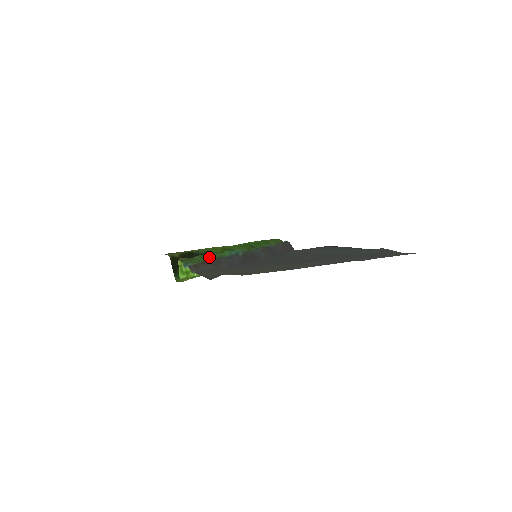
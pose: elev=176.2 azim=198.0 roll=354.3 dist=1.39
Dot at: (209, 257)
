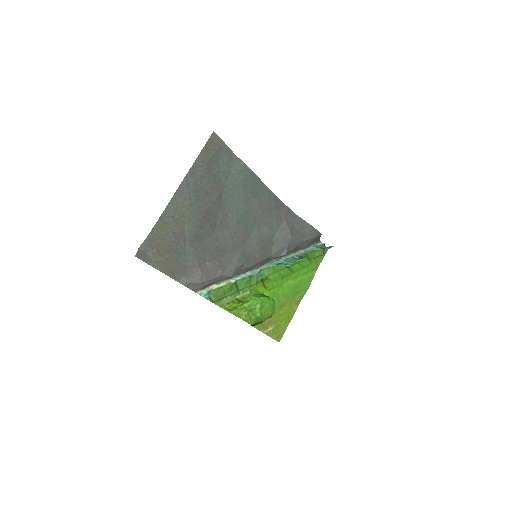
Dot at: (235, 288)
